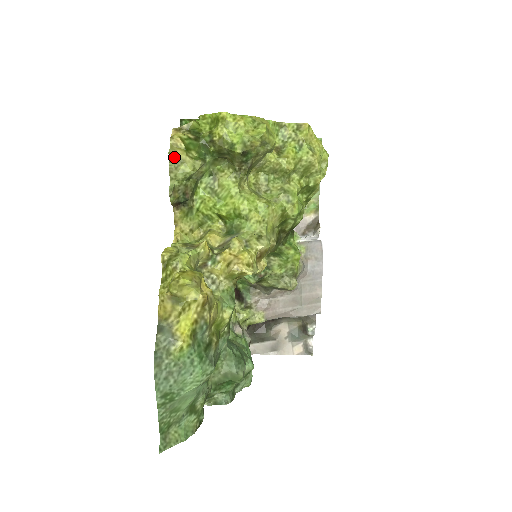
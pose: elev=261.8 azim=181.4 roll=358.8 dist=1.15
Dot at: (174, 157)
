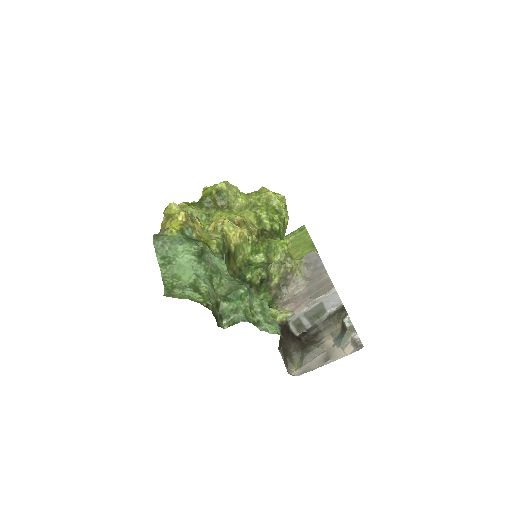
Dot at: occluded
